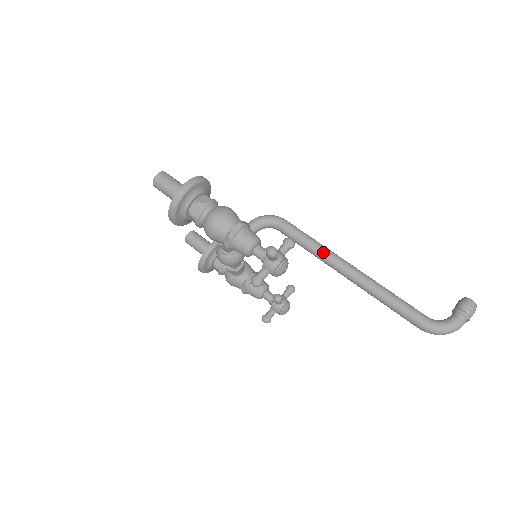
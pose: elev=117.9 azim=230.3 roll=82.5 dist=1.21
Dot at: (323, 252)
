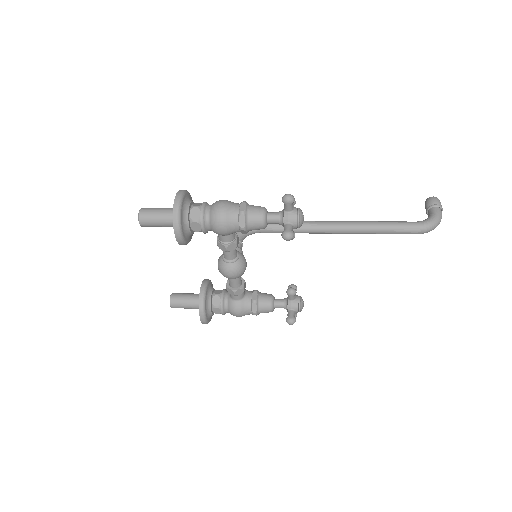
Dot at: (308, 223)
